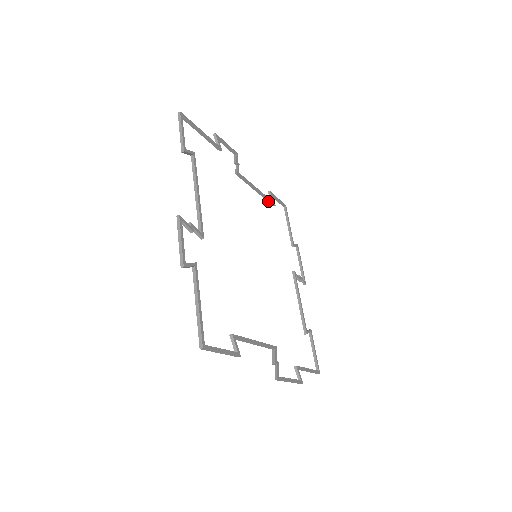
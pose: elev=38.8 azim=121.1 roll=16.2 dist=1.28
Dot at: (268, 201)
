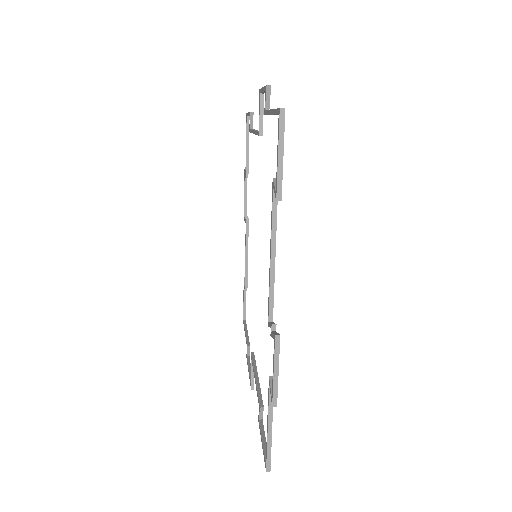
Dot at: occluded
